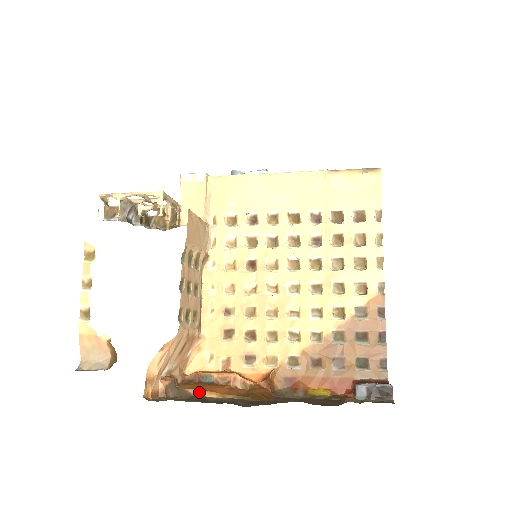
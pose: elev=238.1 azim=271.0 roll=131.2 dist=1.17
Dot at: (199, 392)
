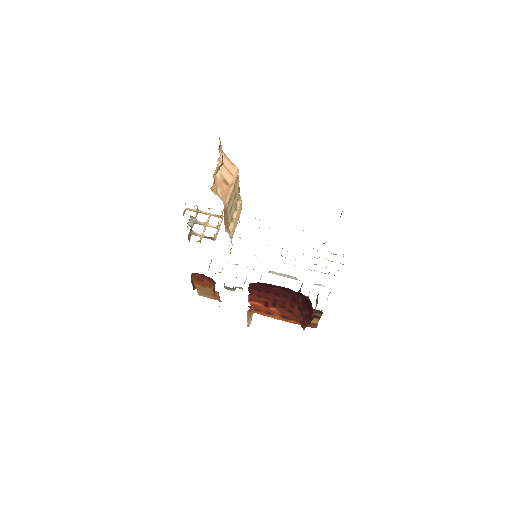
Dot at: occluded
